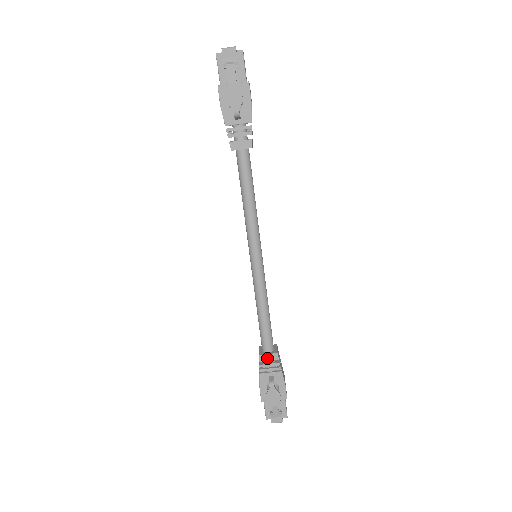
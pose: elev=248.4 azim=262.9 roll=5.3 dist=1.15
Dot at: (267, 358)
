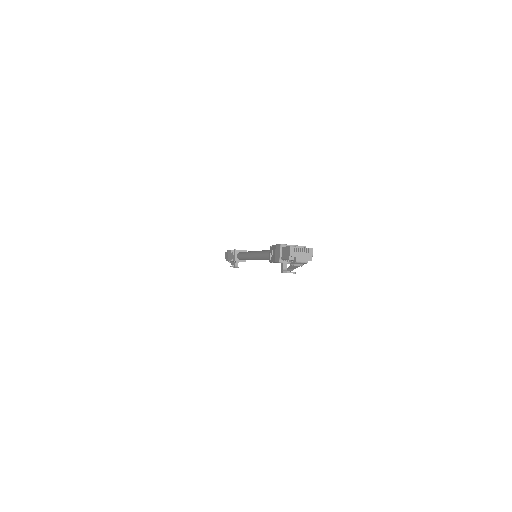
Dot at: occluded
